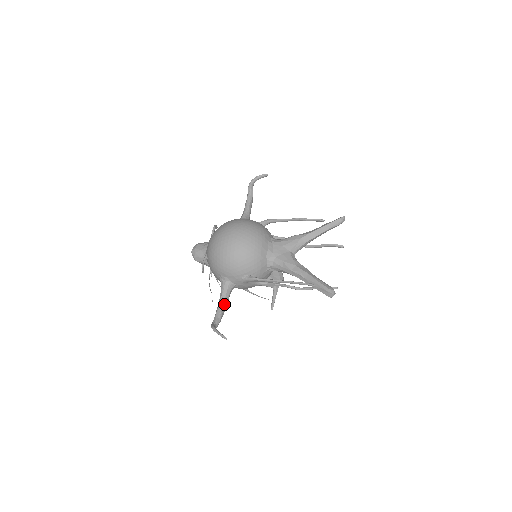
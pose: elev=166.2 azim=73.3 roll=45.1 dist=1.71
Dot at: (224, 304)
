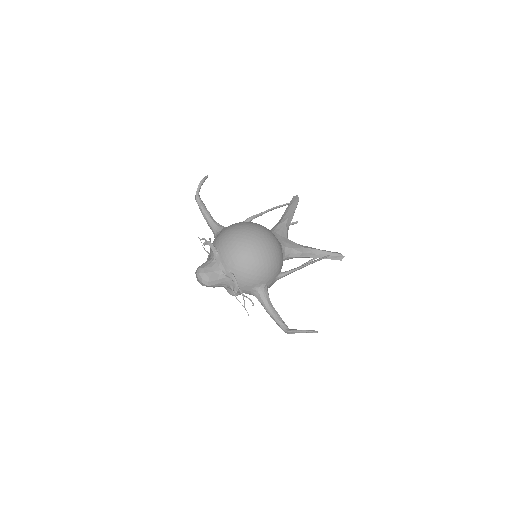
Dot at: occluded
